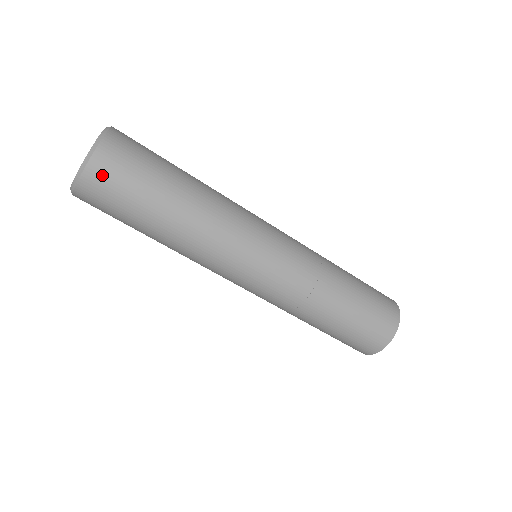
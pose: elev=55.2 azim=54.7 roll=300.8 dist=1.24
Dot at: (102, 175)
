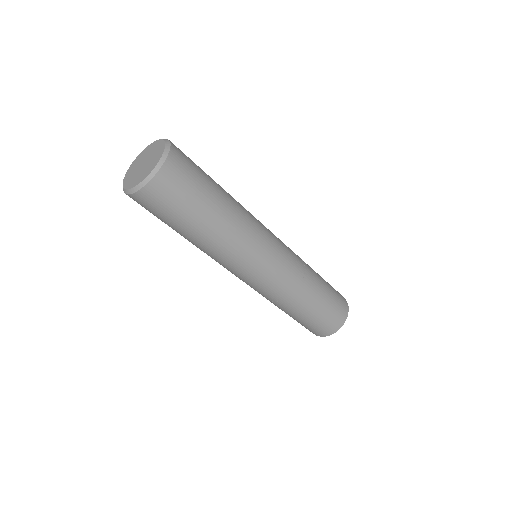
Dot at: (146, 201)
